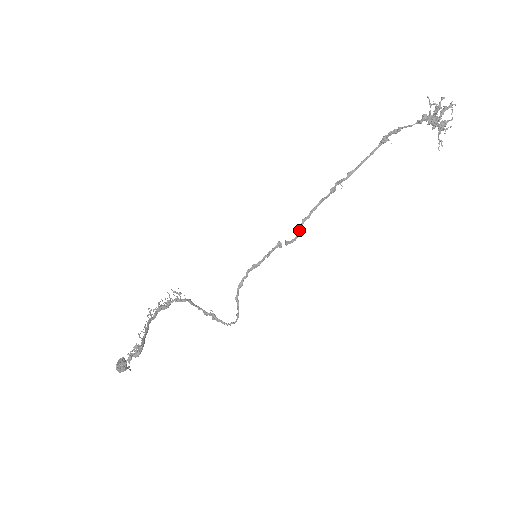
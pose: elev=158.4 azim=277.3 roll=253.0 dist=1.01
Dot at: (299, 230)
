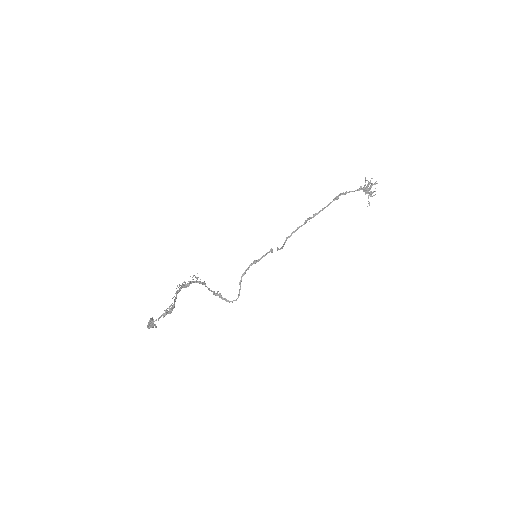
Dot at: (284, 243)
